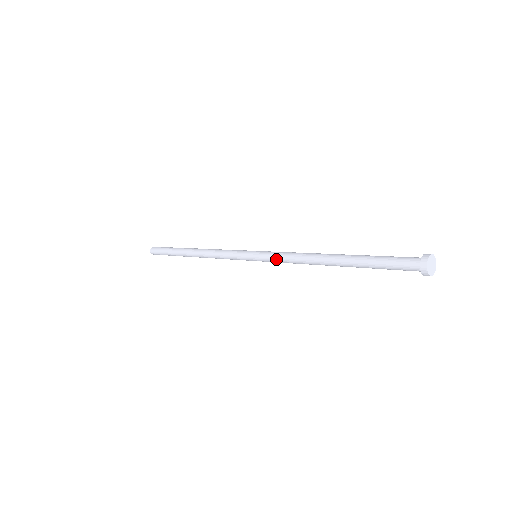
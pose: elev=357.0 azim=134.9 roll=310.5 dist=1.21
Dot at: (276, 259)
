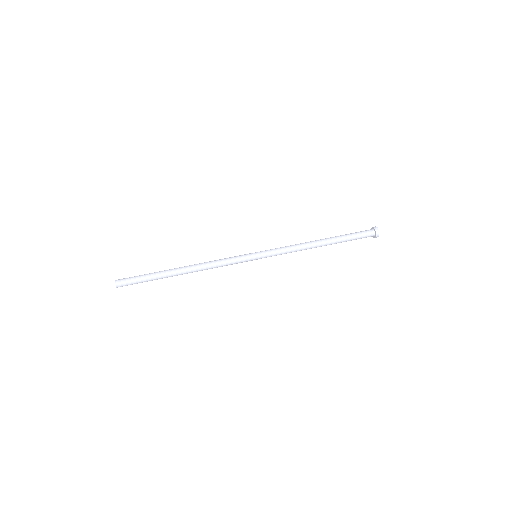
Dot at: occluded
